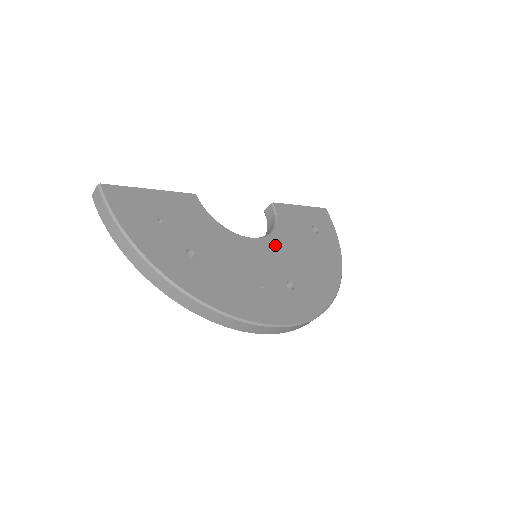
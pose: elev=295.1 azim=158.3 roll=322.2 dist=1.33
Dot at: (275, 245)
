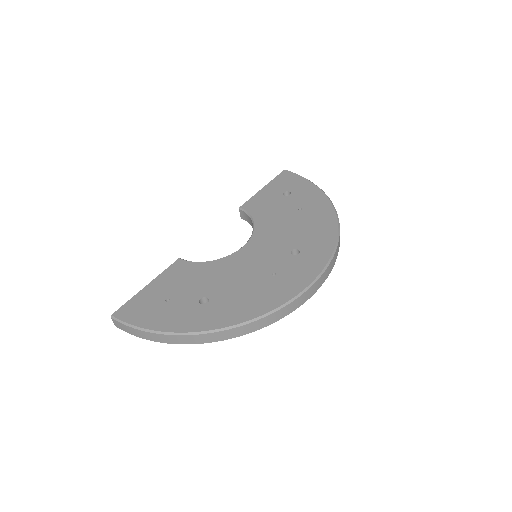
Dot at: (263, 235)
